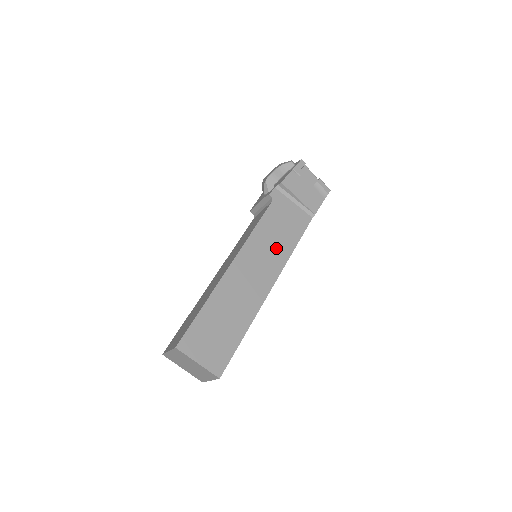
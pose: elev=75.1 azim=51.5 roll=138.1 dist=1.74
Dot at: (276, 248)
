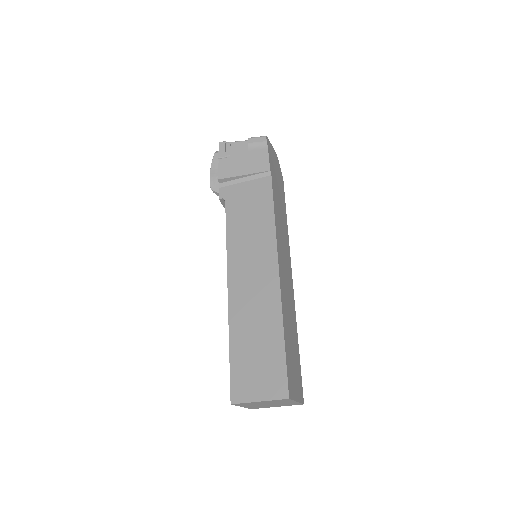
Dot at: (257, 236)
